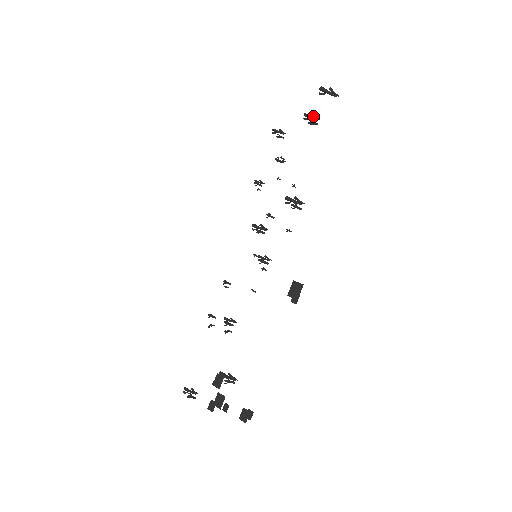
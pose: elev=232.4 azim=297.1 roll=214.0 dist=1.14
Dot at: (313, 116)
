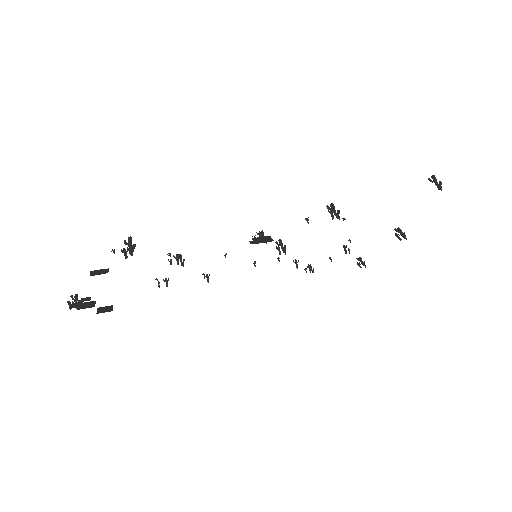
Dot at: (404, 234)
